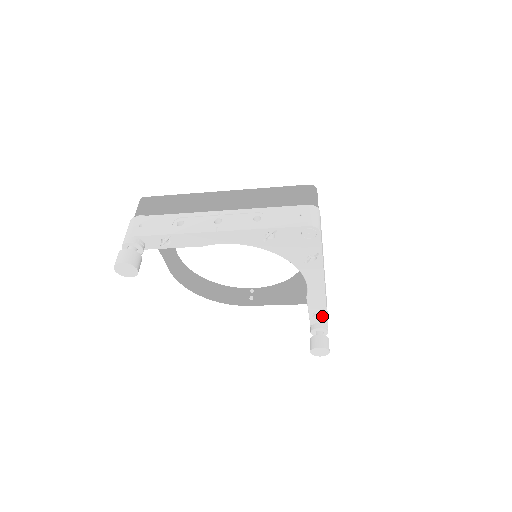
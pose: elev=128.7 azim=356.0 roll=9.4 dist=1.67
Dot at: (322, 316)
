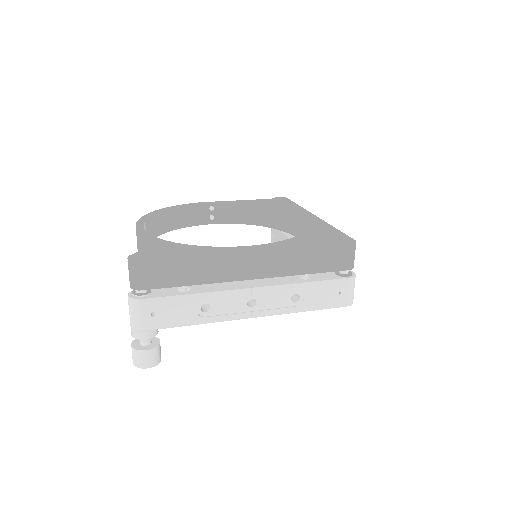
Dot at: occluded
